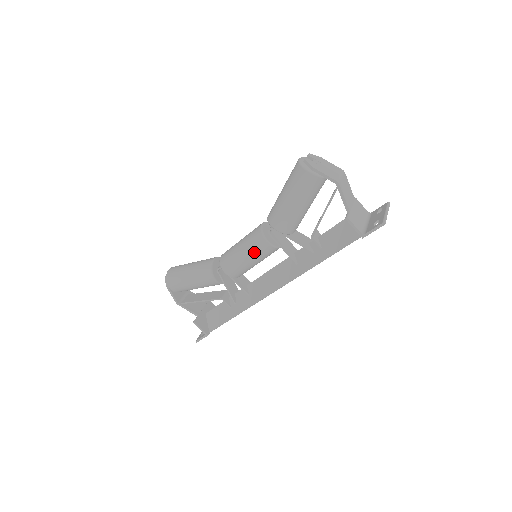
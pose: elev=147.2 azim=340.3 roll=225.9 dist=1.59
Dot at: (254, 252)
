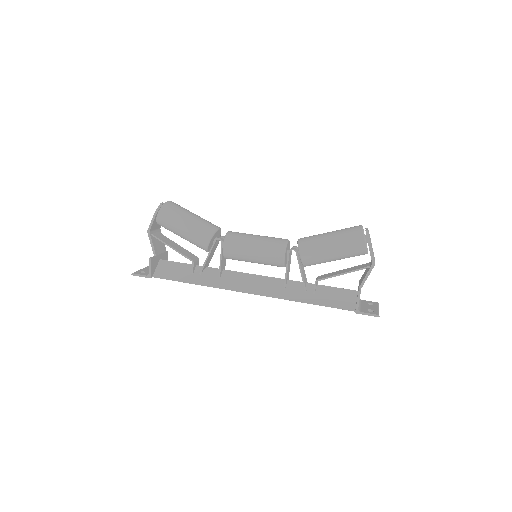
Dot at: (265, 253)
